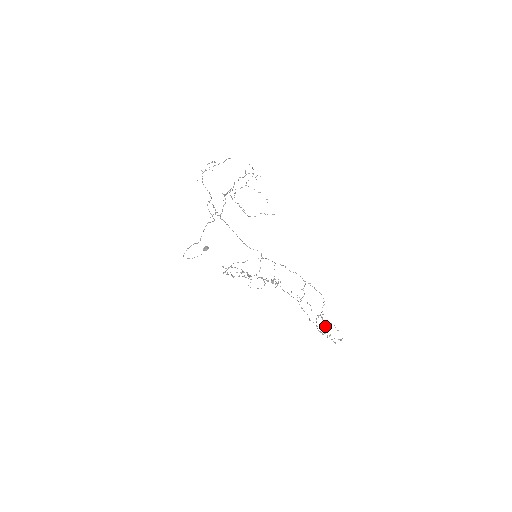
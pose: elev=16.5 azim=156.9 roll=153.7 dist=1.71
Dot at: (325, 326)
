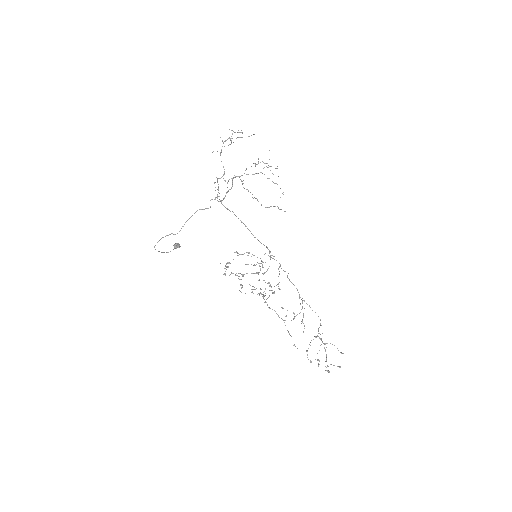
Dot at: occluded
